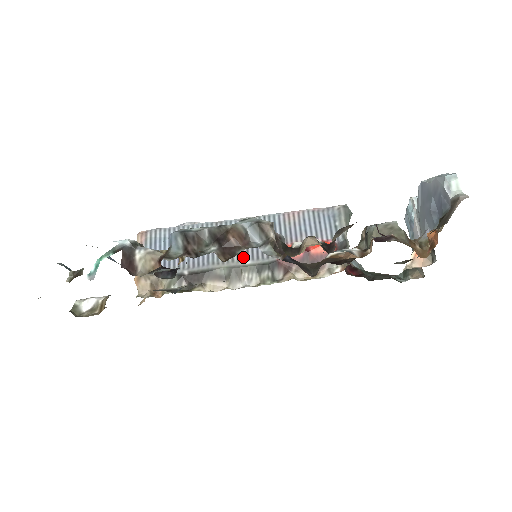
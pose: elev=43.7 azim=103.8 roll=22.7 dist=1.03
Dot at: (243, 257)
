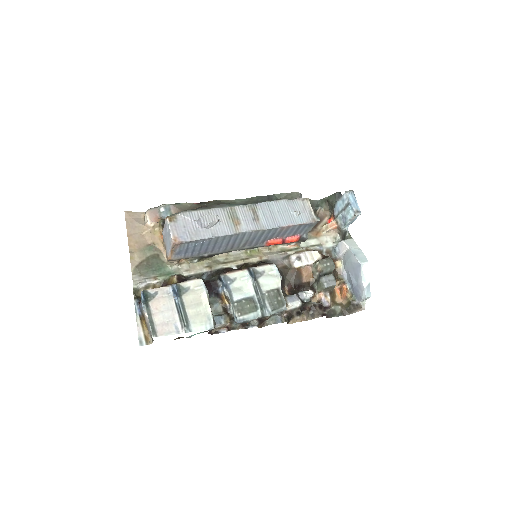
Dot at: (245, 246)
